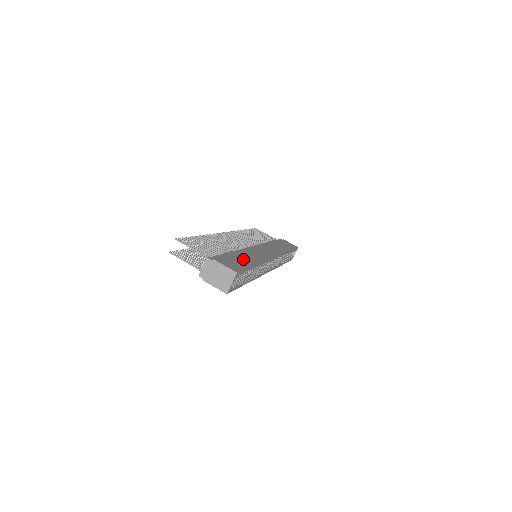
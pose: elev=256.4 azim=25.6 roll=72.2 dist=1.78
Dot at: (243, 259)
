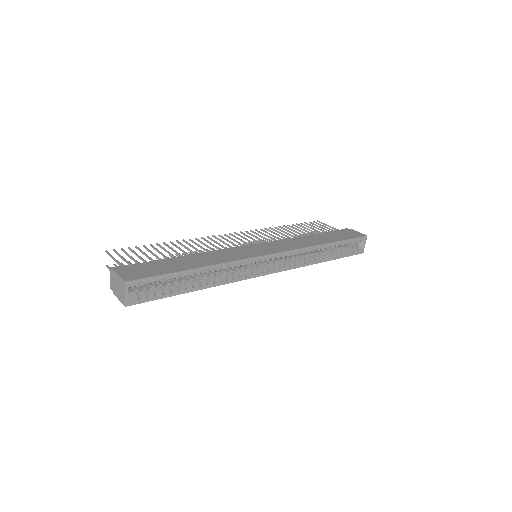
Dot at: (180, 264)
